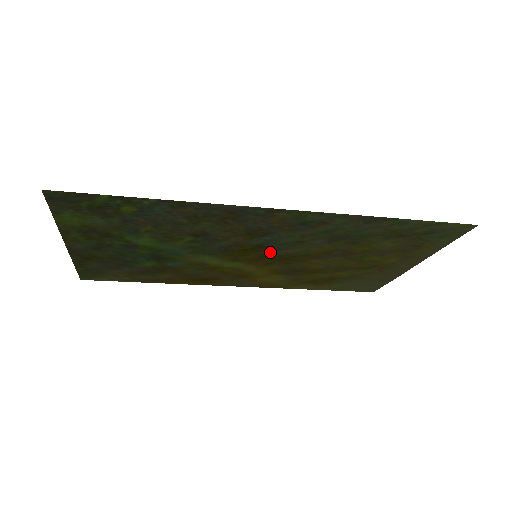
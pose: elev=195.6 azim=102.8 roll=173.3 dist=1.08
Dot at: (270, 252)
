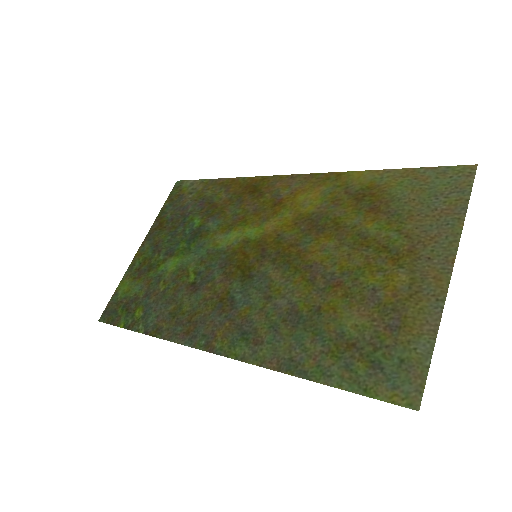
Dot at: (261, 267)
